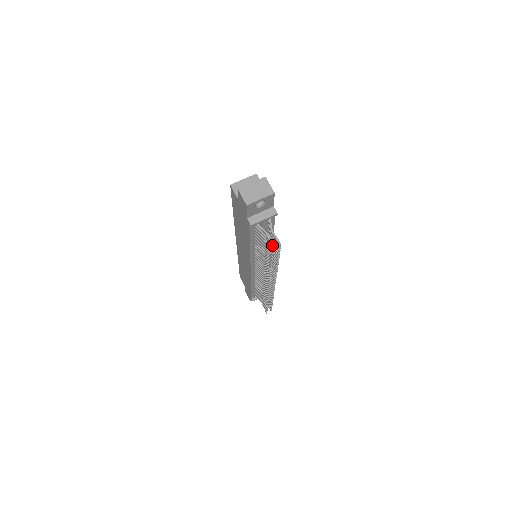
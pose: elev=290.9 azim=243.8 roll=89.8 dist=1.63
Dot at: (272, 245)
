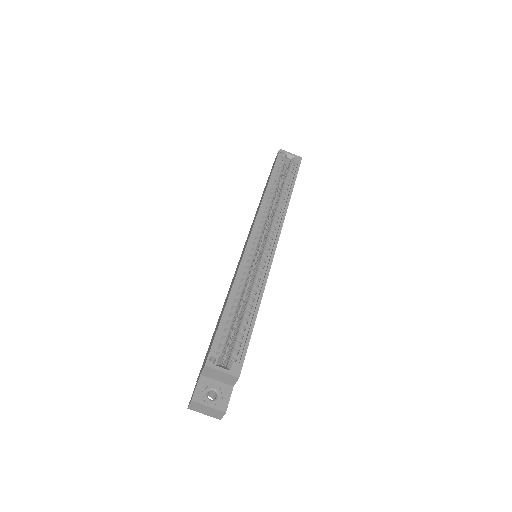
Dot at: occluded
